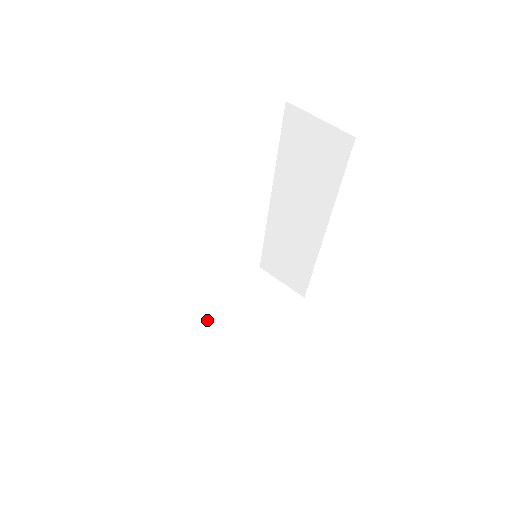
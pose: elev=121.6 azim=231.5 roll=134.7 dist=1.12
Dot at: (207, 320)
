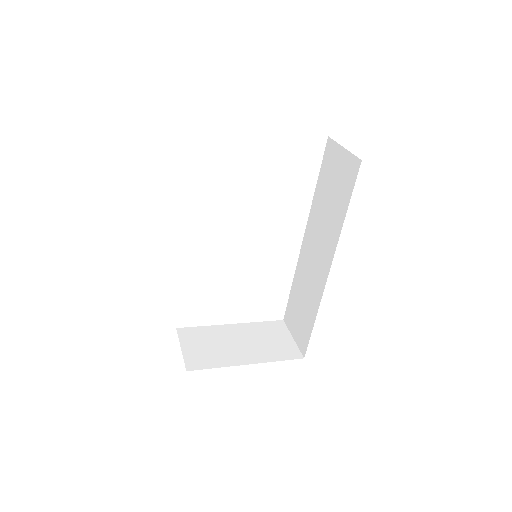
Dot at: (207, 326)
